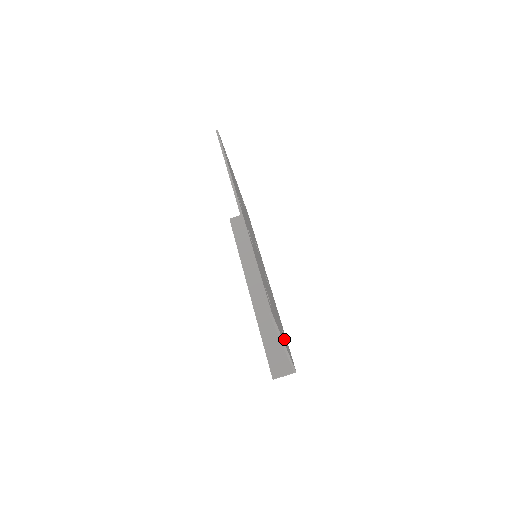
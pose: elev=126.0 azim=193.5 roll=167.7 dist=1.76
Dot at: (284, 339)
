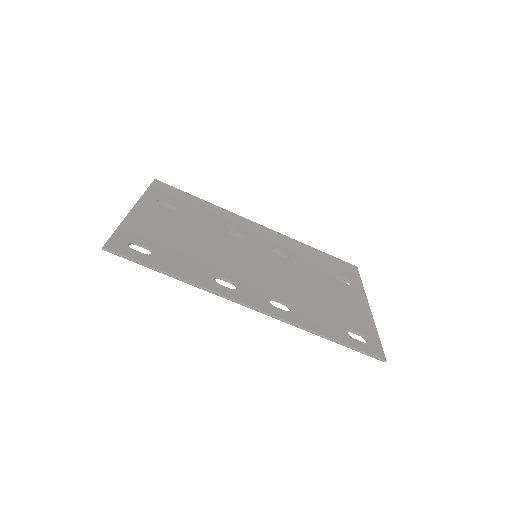
Dot at: (352, 290)
